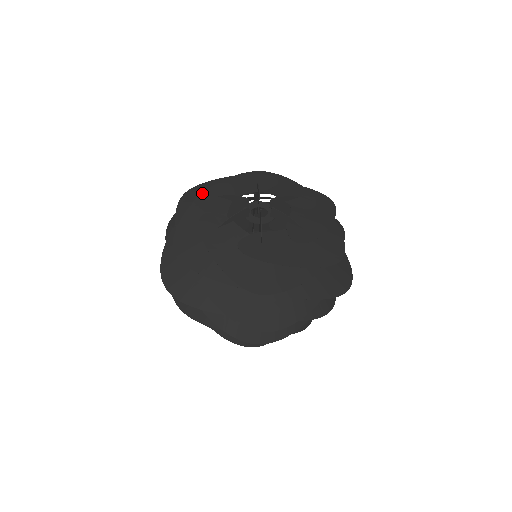
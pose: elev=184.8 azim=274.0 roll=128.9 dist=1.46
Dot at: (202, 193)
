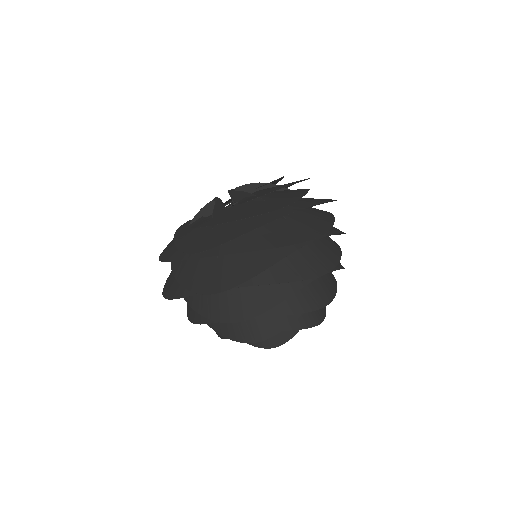
Dot at: occluded
